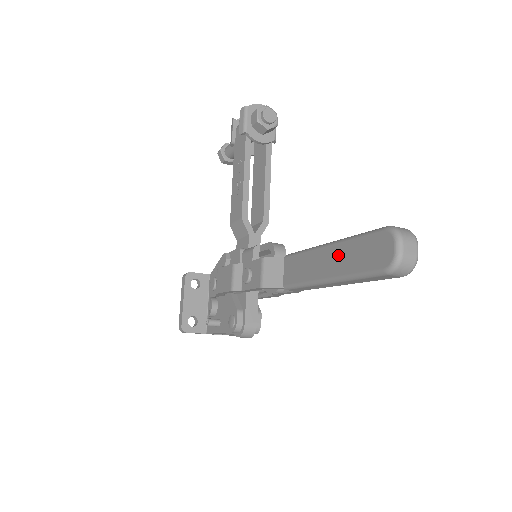
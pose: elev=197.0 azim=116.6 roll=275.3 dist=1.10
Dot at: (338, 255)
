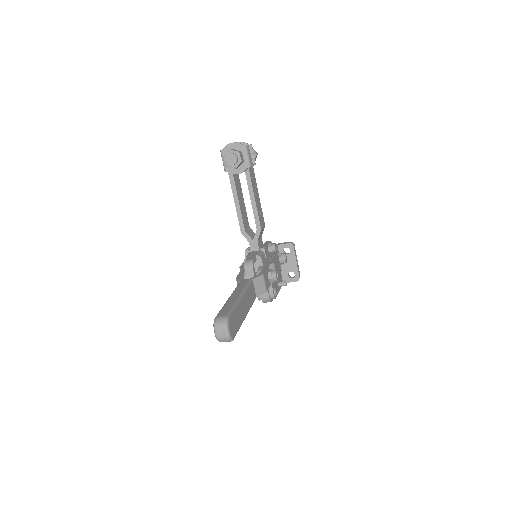
Dot at: occluded
